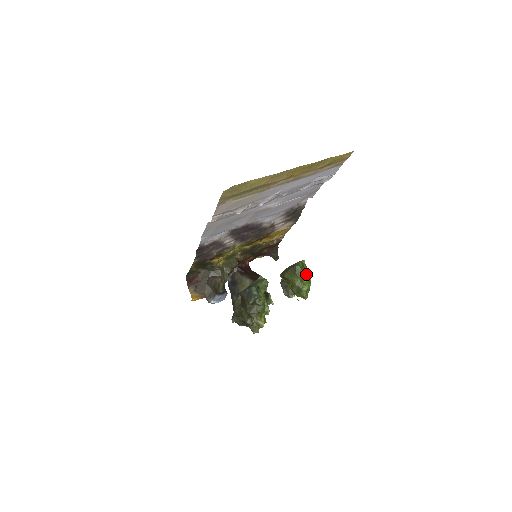
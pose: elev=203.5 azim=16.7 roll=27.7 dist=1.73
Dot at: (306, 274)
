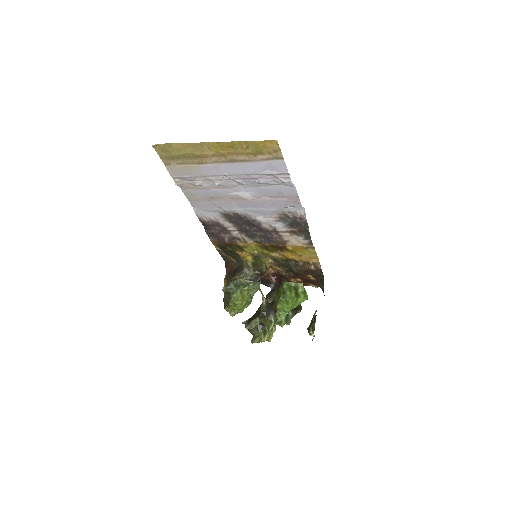
Dot at: (286, 292)
